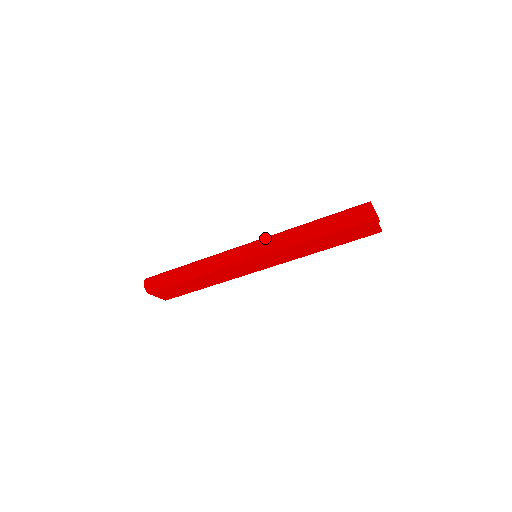
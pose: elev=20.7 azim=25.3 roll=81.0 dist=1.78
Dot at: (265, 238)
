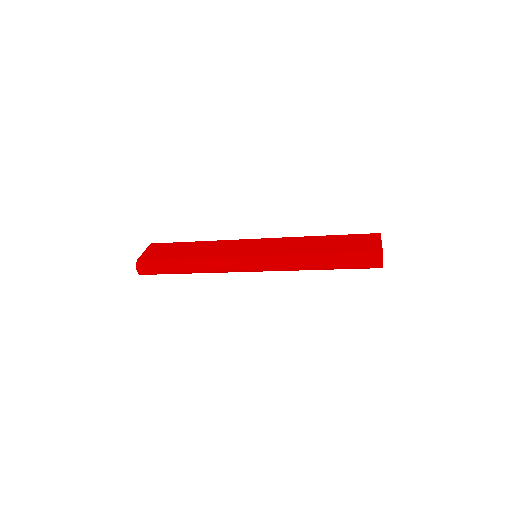
Dot at: (272, 261)
